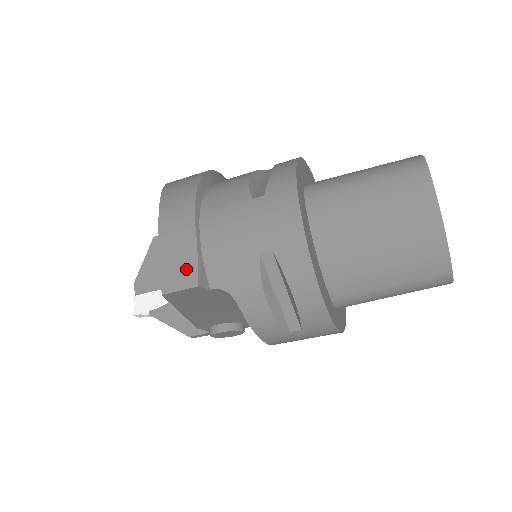
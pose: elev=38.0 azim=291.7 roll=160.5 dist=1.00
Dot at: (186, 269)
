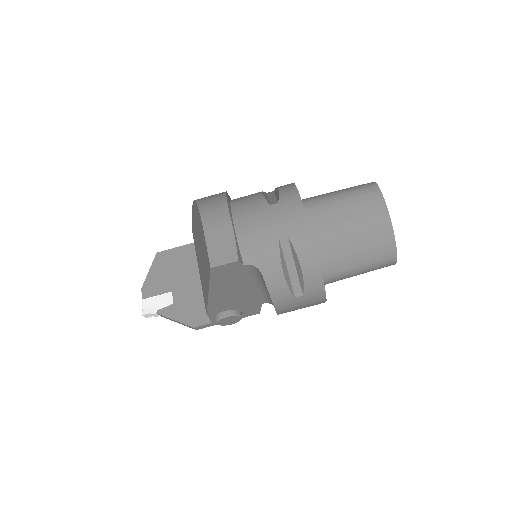
Dot at: (228, 250)
